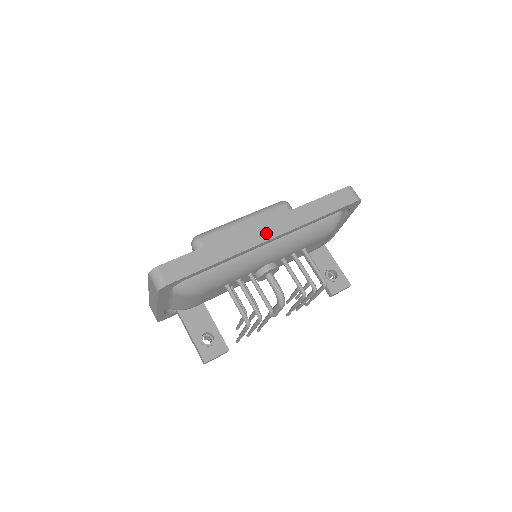
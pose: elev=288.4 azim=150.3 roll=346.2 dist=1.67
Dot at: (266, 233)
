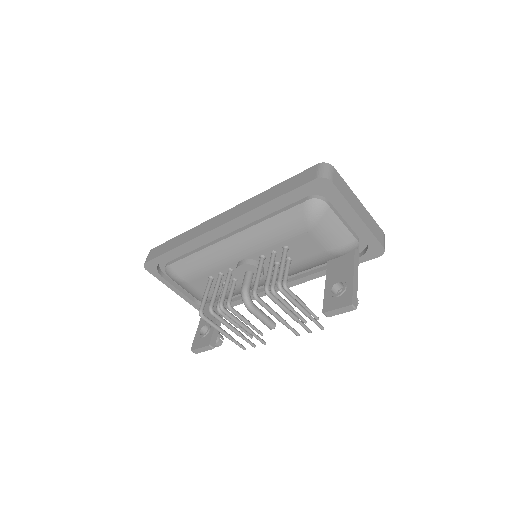
Dot at: (218, 222)
